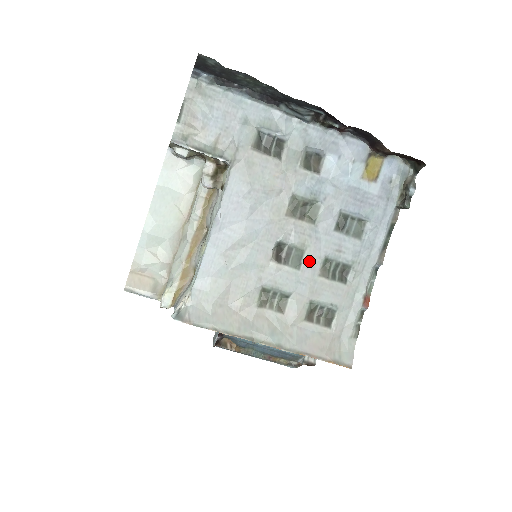
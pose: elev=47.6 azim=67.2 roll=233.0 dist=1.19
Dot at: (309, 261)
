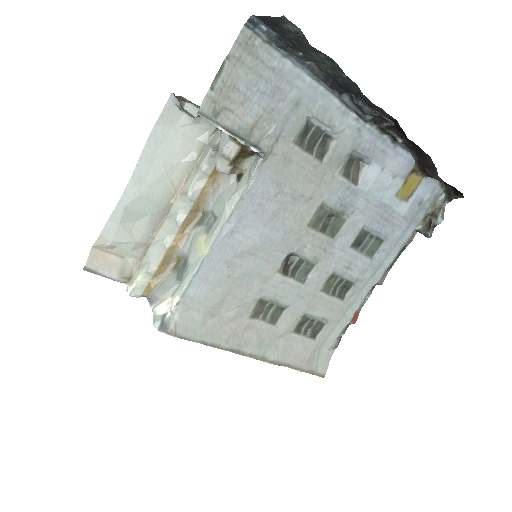
Dot at: (316, 276)
